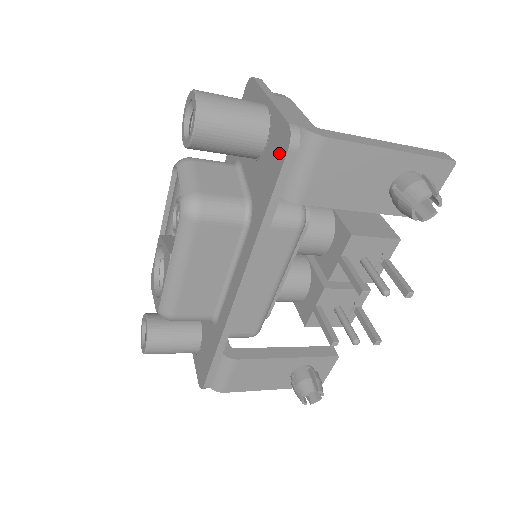
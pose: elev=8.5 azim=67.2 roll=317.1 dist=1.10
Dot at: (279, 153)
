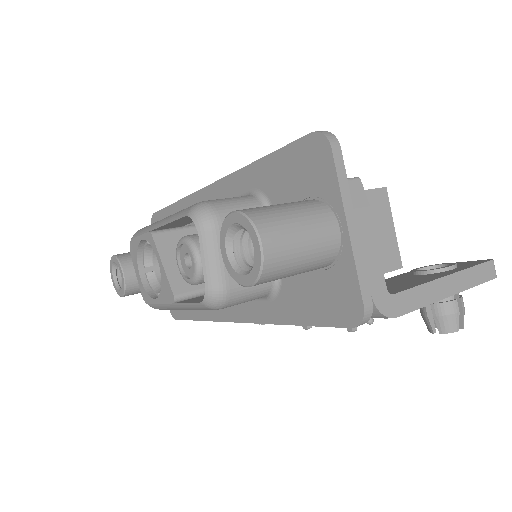
Dot at: (338, 310)
